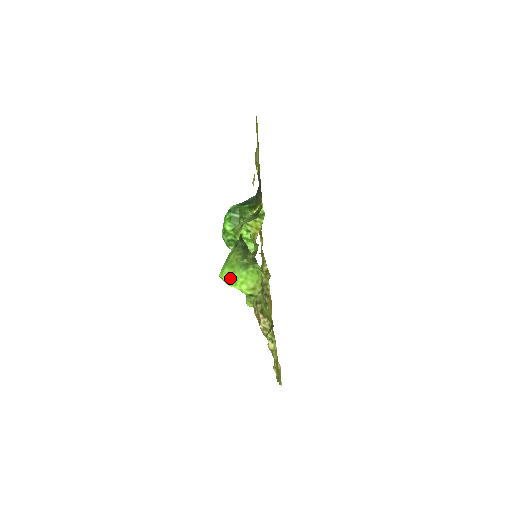
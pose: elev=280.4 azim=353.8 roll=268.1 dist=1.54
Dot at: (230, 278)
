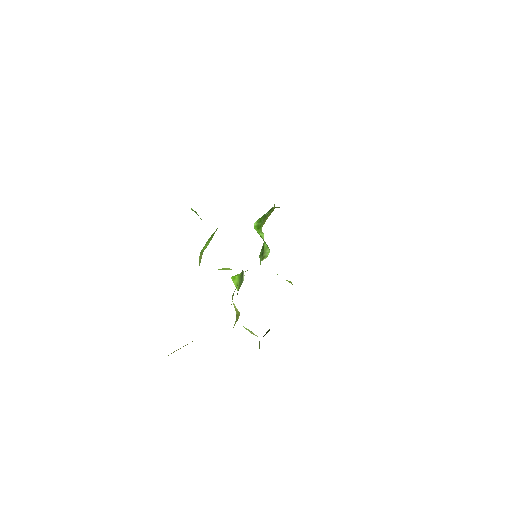
Dot at: occluded
